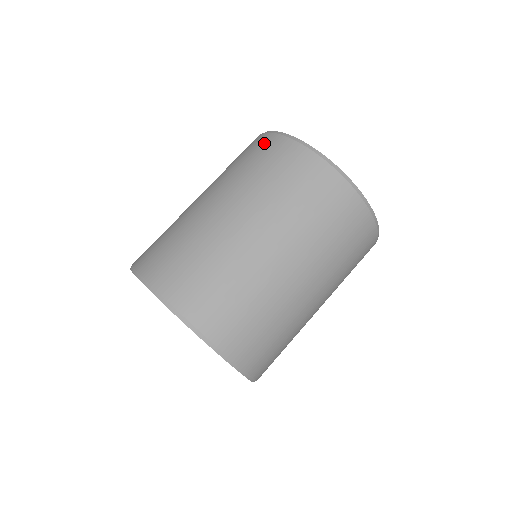
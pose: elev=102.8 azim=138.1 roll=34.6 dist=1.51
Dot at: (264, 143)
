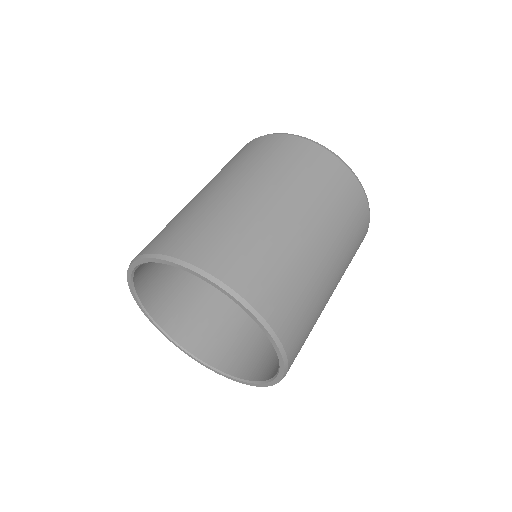
Dot at: occluded
